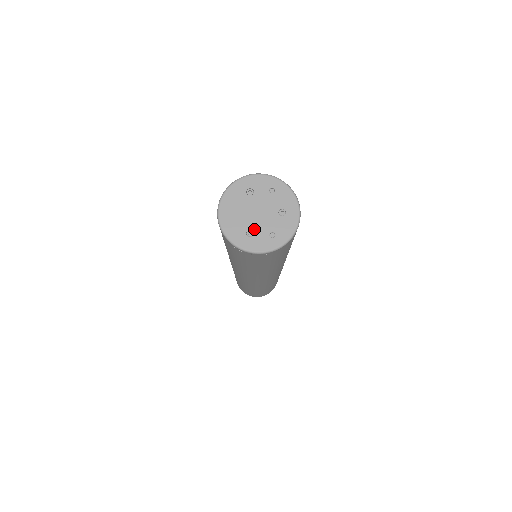
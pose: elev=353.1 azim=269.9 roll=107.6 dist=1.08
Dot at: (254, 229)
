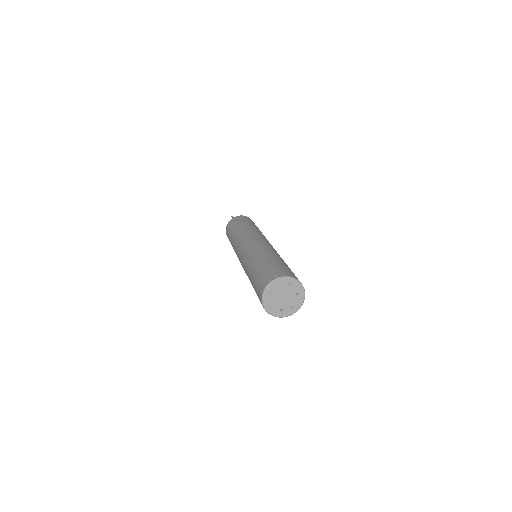
Dot at: (283, 306)
